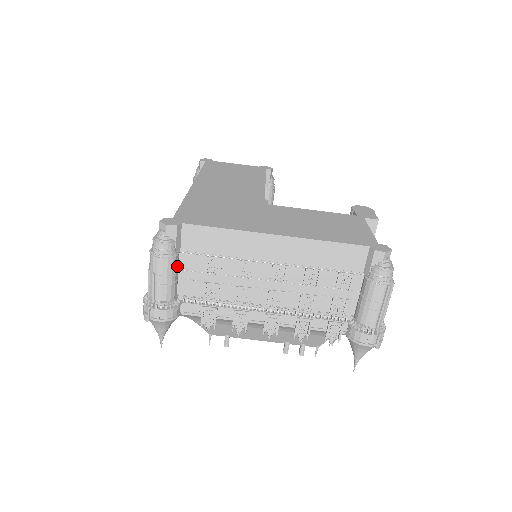
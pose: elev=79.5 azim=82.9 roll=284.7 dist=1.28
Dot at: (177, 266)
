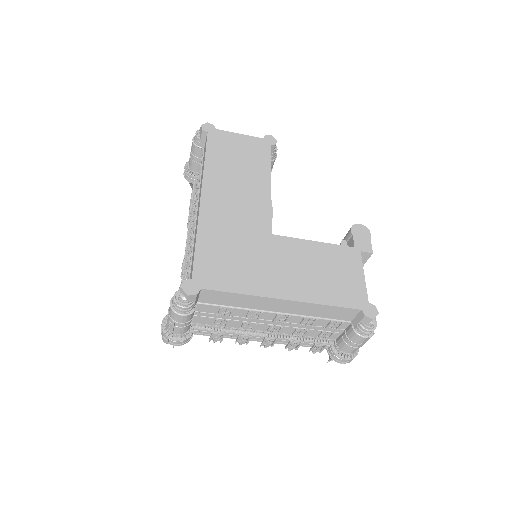
Dot at: (194, 313)
